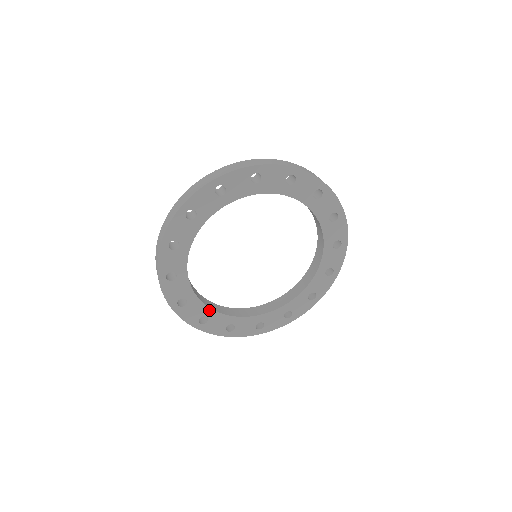
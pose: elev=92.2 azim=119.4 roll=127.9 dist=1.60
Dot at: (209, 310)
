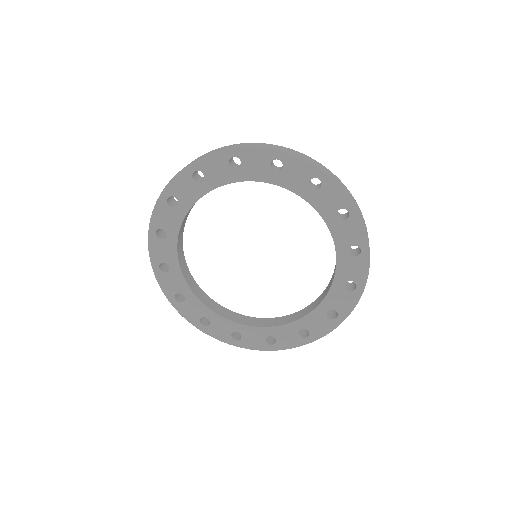
Dot at: (265, 329)
